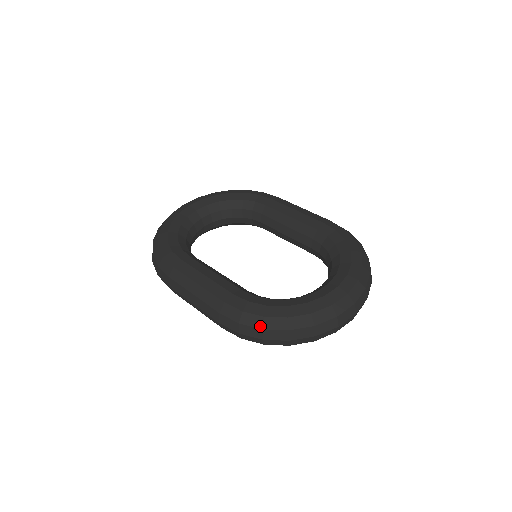
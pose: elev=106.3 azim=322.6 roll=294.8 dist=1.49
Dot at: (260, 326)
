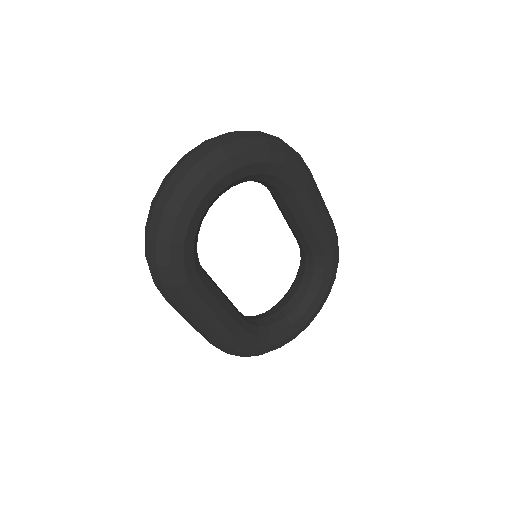
Dot at: occluded
